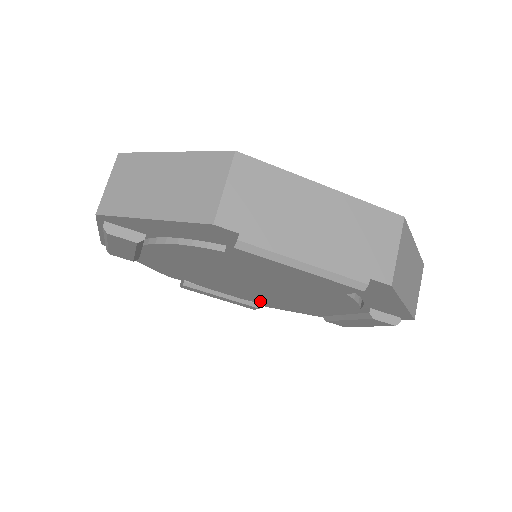
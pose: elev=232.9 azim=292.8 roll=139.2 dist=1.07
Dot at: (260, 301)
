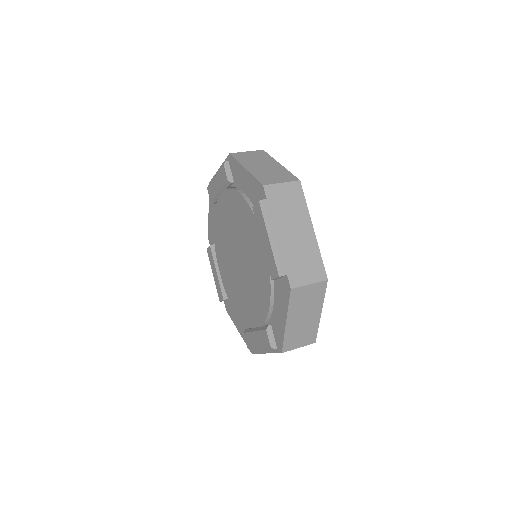
Dot at: (229, 291)
